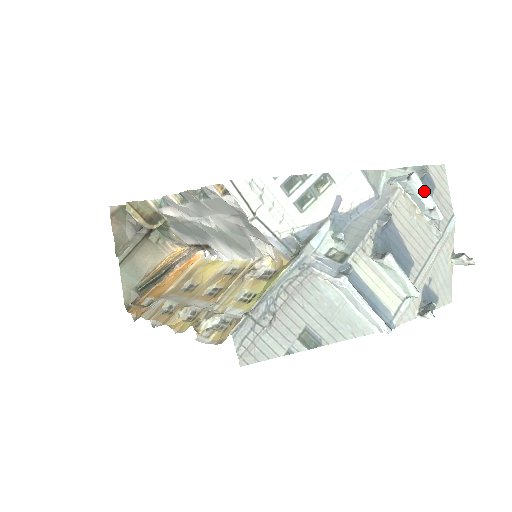
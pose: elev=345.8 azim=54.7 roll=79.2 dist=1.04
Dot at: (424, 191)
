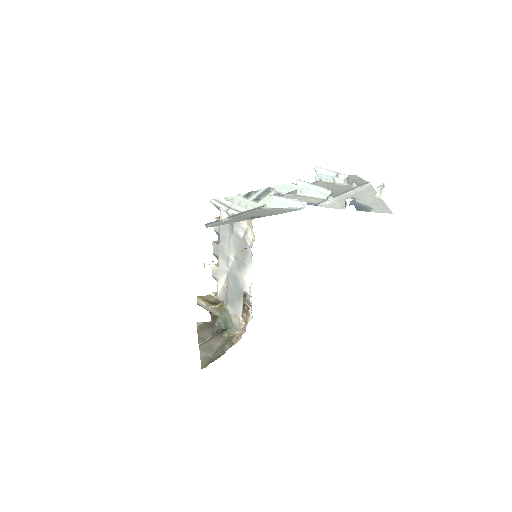
Dot at: (327, 170)
